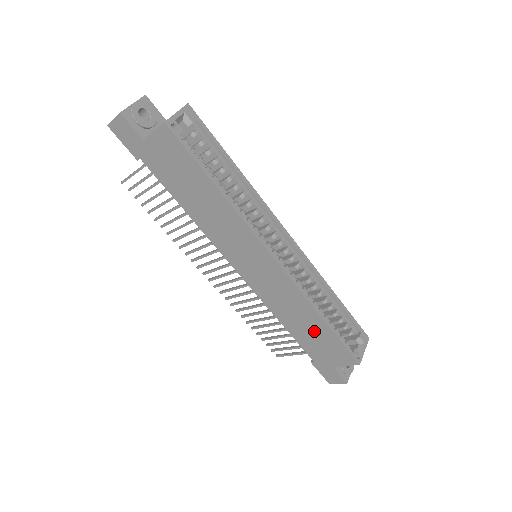
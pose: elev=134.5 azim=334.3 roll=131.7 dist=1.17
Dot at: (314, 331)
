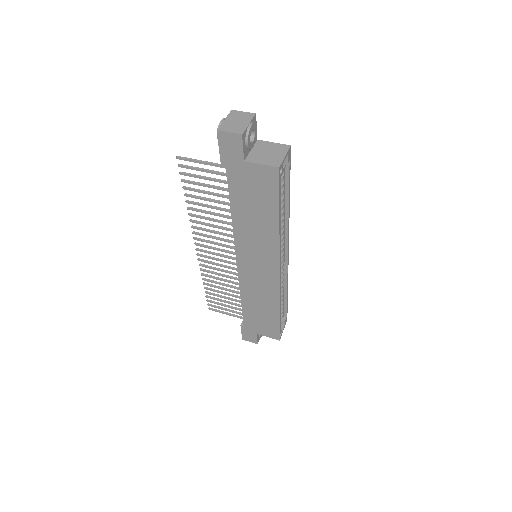
Dot at: (264, 314)
